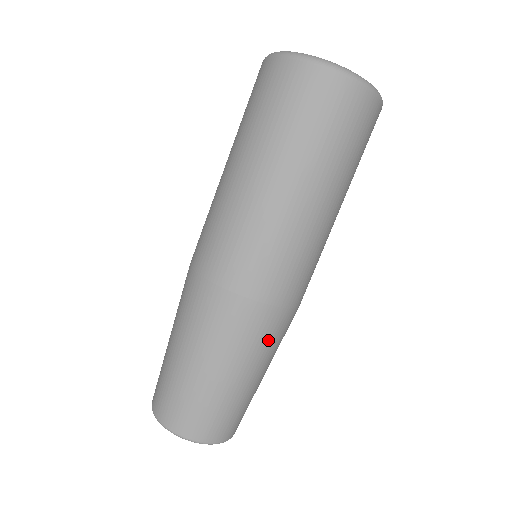
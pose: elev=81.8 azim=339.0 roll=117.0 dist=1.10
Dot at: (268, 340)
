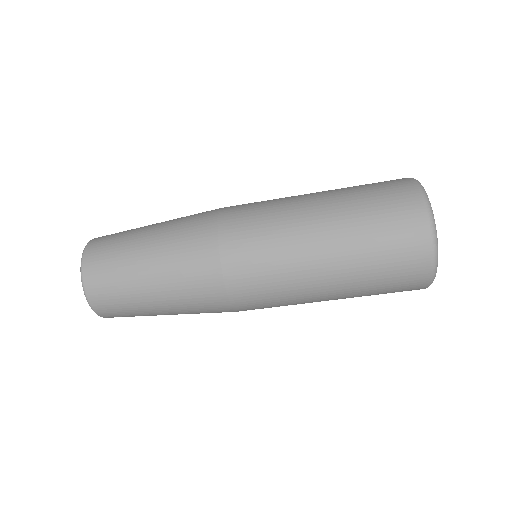
Dot at: (198, 305)
